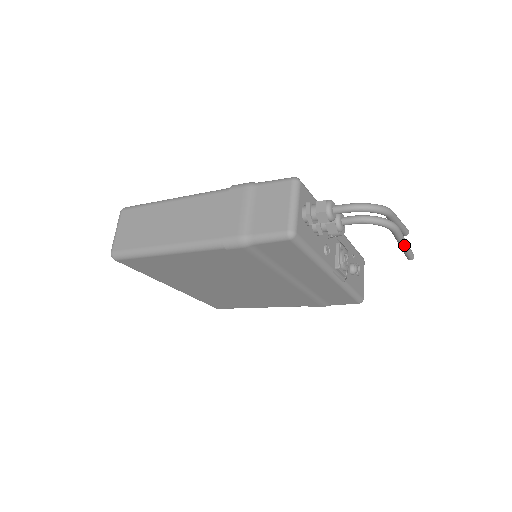
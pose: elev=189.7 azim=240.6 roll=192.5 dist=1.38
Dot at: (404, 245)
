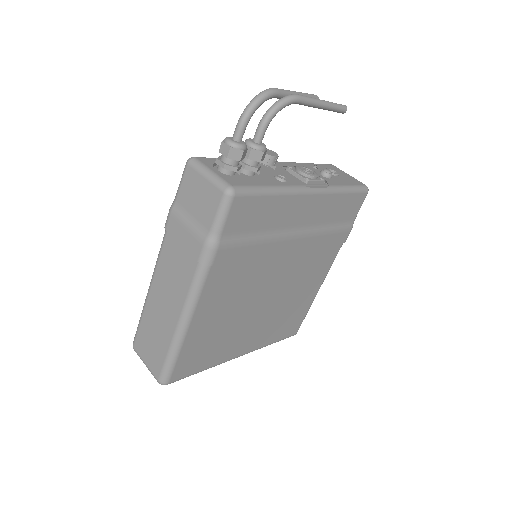
Dot at: (322, 104)
